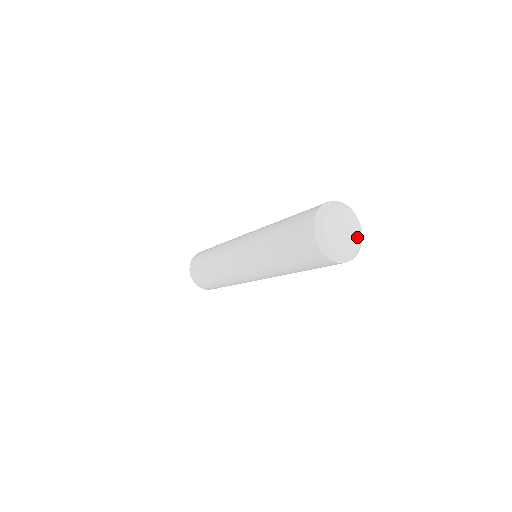
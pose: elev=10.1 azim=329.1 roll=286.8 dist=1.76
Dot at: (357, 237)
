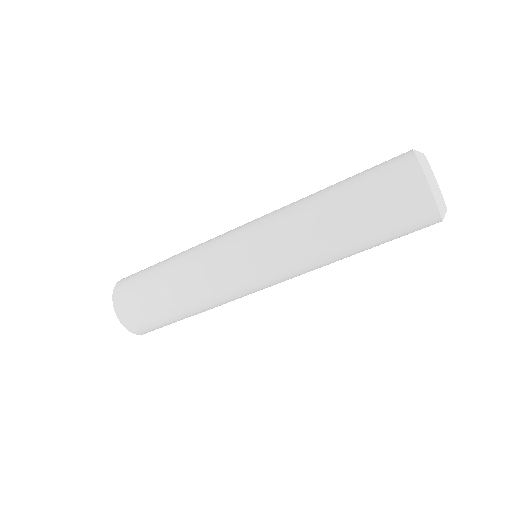
Dot at: occluded
